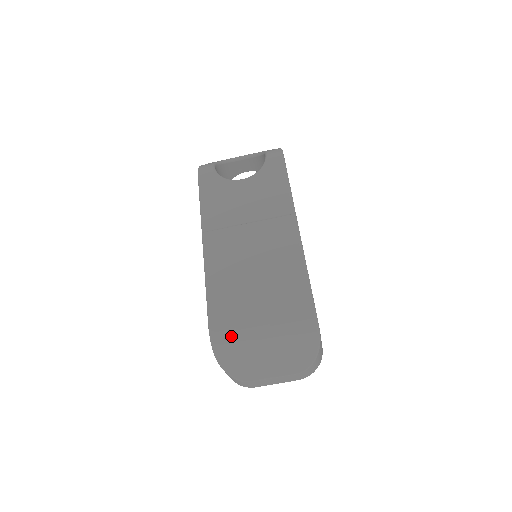
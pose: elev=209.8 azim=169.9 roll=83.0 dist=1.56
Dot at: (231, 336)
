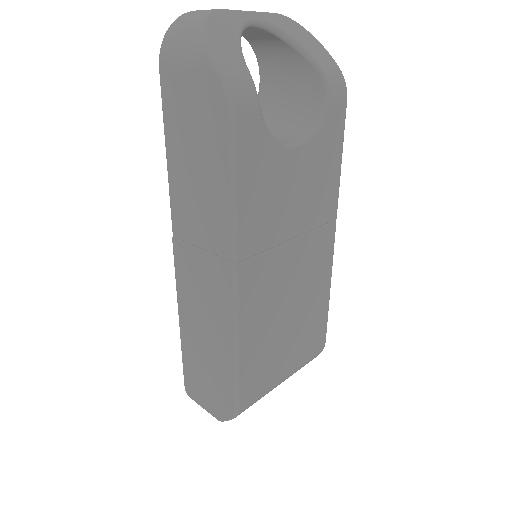
Dot at: occluded
